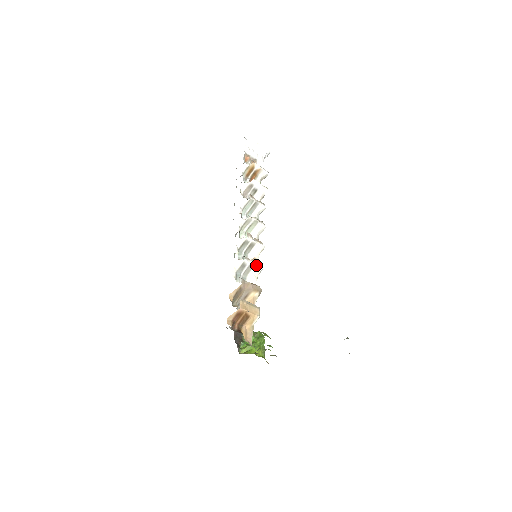
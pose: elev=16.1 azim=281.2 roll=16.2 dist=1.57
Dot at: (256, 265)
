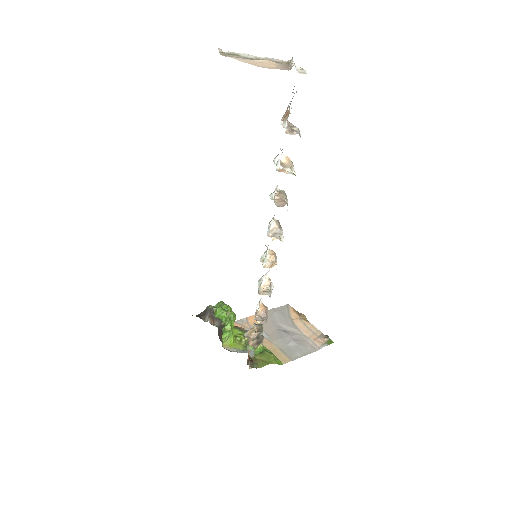
Dot at: (271, 291)
